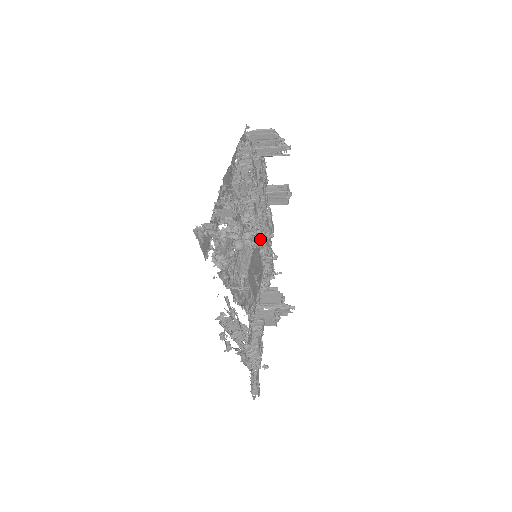
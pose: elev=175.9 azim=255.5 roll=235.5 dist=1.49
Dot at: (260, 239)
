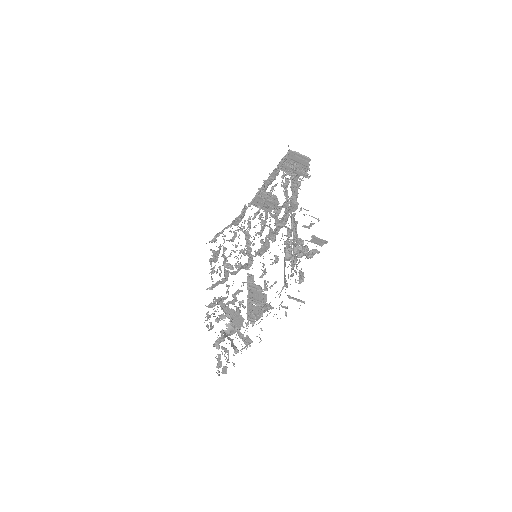
Dot at: (267, 244)
